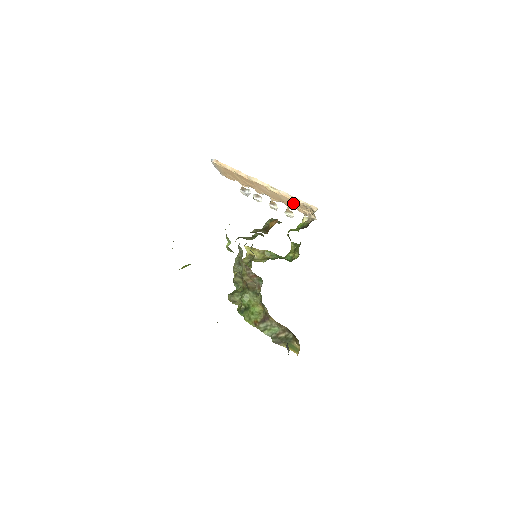
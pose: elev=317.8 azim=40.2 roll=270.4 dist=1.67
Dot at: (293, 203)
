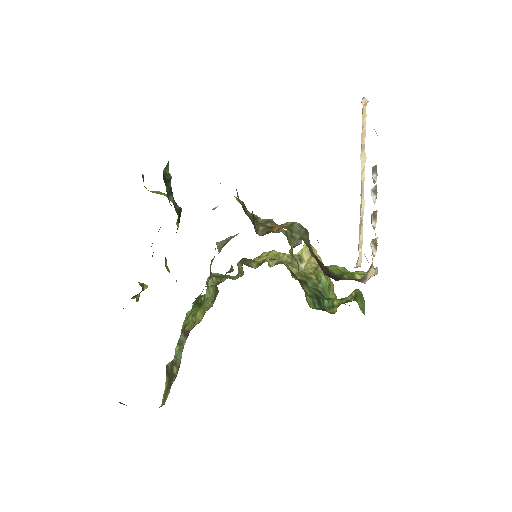
Dot at: occluded
